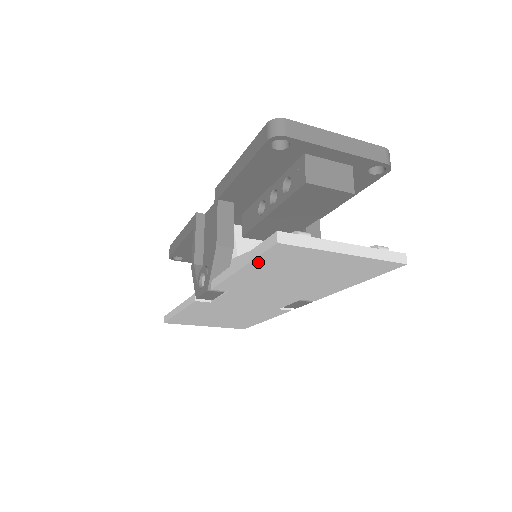
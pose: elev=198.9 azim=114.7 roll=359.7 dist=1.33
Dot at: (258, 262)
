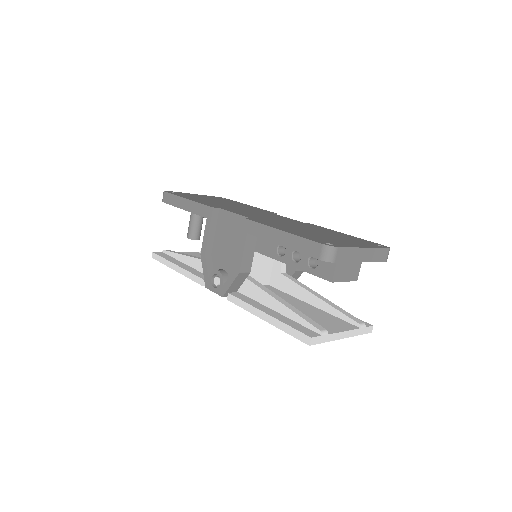
Dot at: occluded
